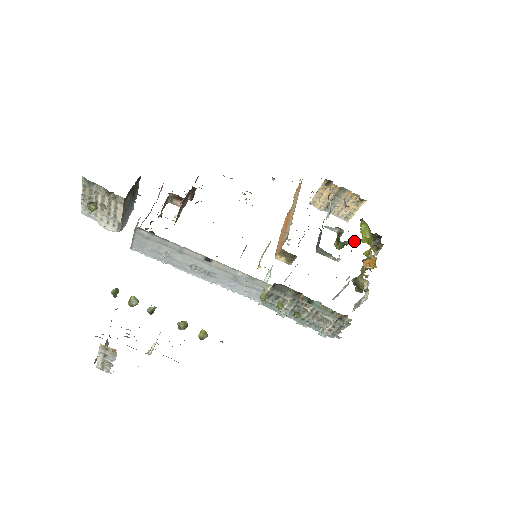
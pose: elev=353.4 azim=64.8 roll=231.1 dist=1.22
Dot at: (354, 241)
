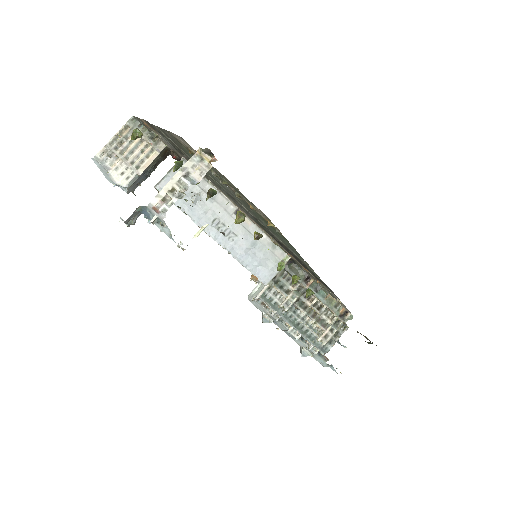
Dot at: occluded
